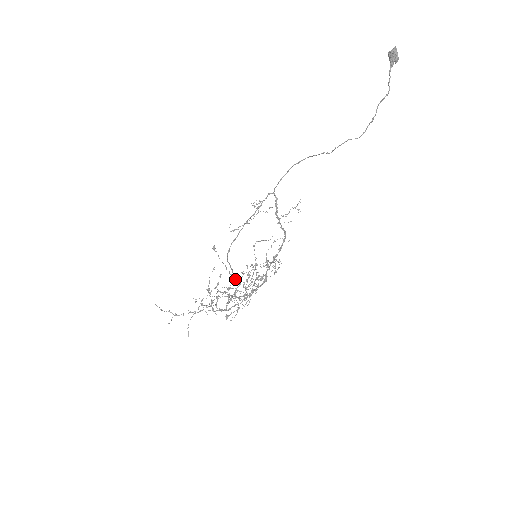
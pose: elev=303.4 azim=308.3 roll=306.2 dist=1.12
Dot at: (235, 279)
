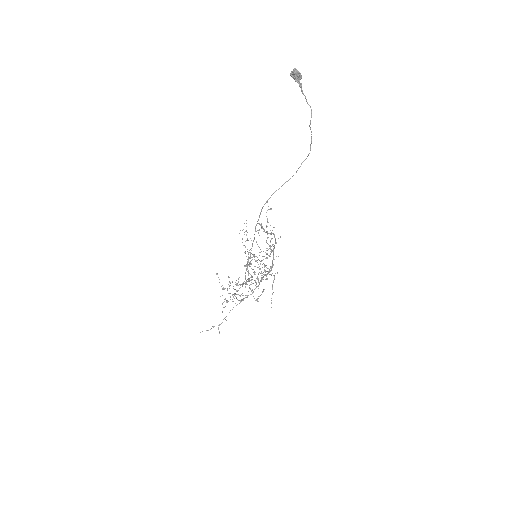
Dot at: (249, 278)
